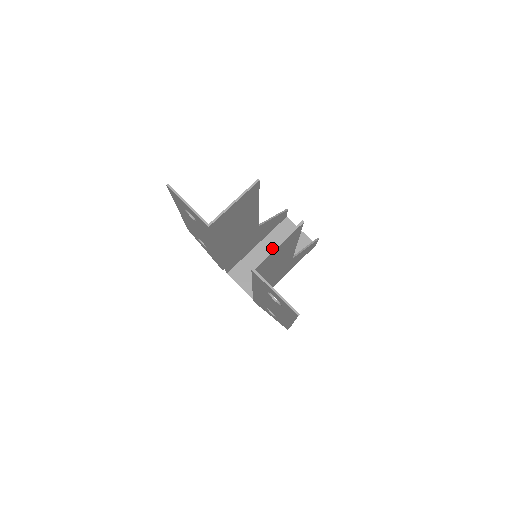
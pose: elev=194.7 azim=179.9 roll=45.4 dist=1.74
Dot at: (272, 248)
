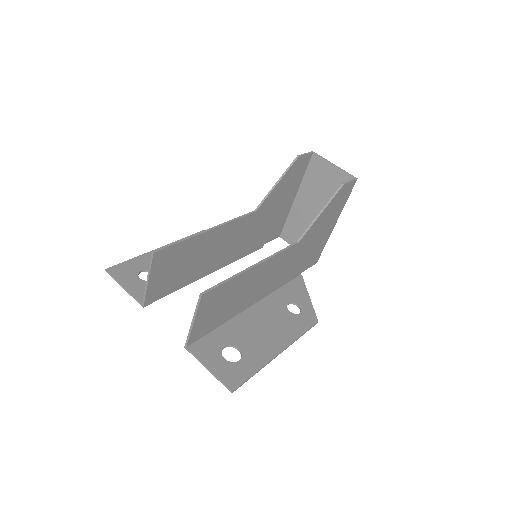
Dot at: (310, 198)
